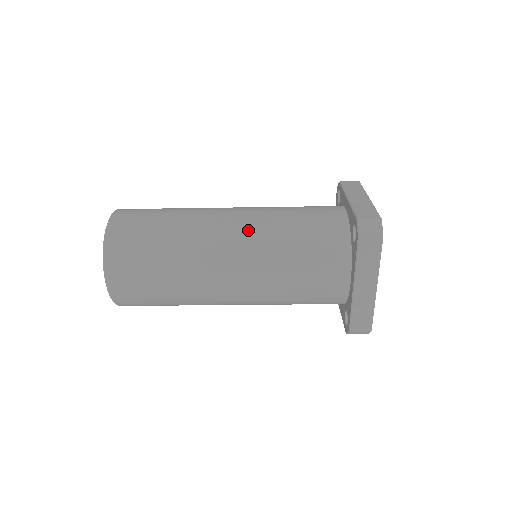
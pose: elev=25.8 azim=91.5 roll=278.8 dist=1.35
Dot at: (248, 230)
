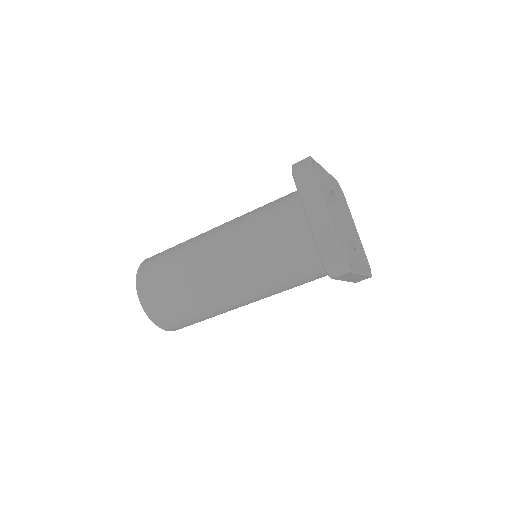
Dot at: (231, 221)
